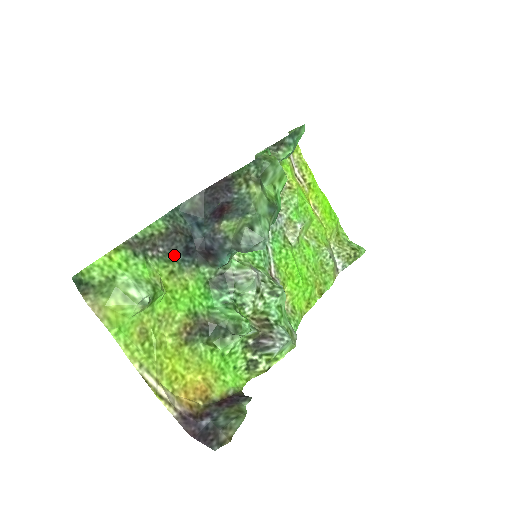
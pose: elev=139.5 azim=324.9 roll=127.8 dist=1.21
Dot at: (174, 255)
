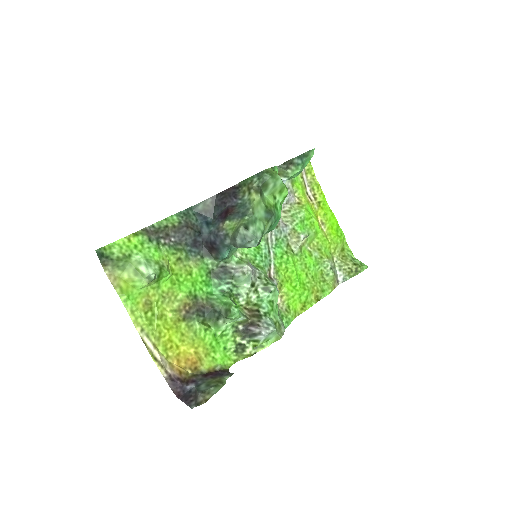
Dot at: (183, 245)
